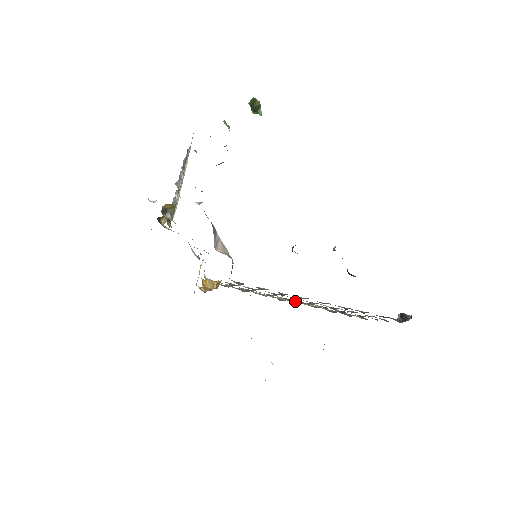
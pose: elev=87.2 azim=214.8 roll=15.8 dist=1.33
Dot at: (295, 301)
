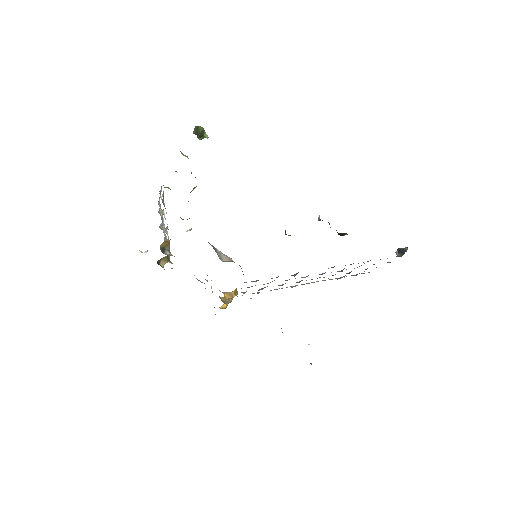
Dot at: occluded
